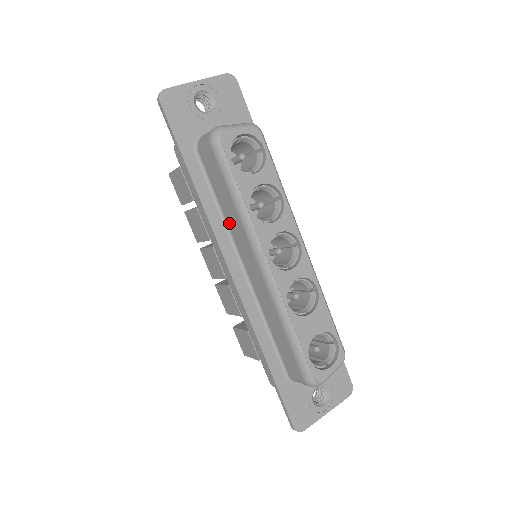
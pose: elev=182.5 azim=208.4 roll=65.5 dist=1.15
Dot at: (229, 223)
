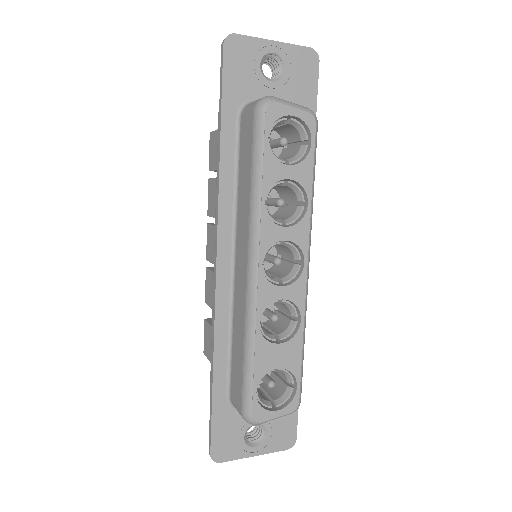
Dot at: (239, 207)
